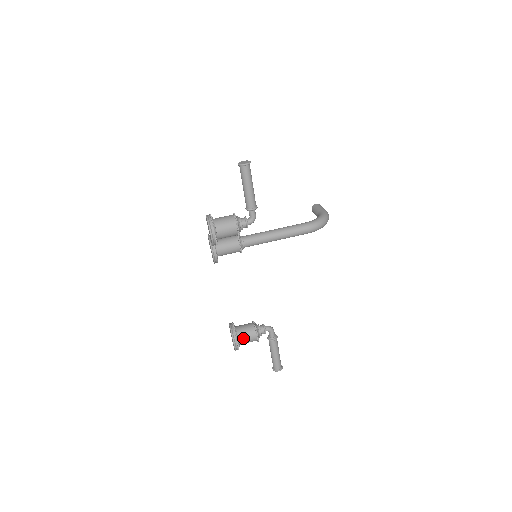
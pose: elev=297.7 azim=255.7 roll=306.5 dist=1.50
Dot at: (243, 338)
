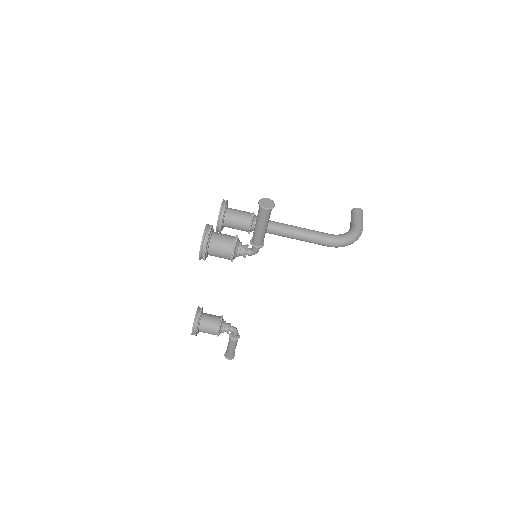
Dot at: (204, 330)
